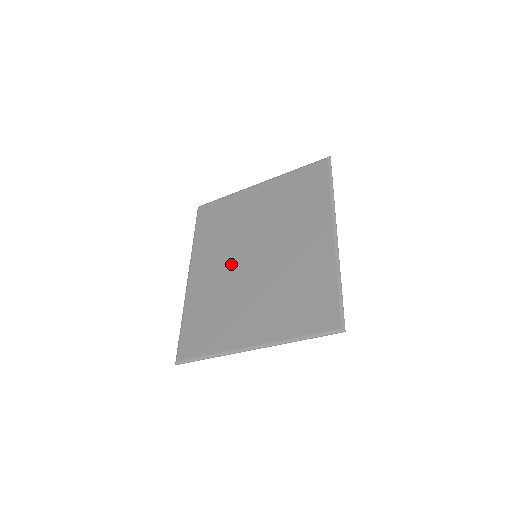
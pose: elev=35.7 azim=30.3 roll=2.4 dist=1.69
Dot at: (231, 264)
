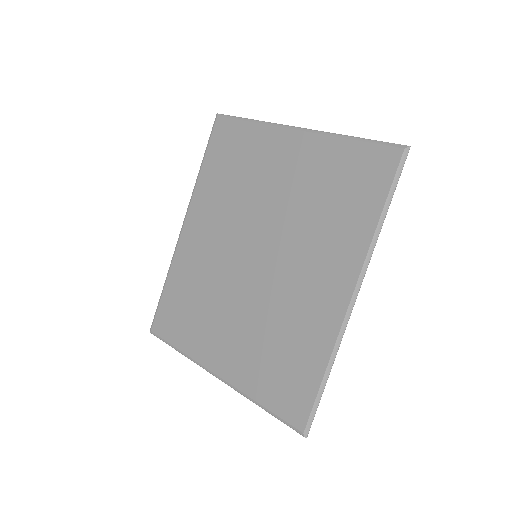
Dot at: (227, 247)
